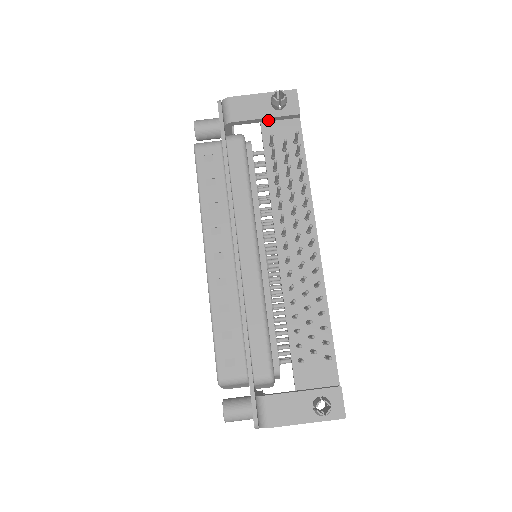
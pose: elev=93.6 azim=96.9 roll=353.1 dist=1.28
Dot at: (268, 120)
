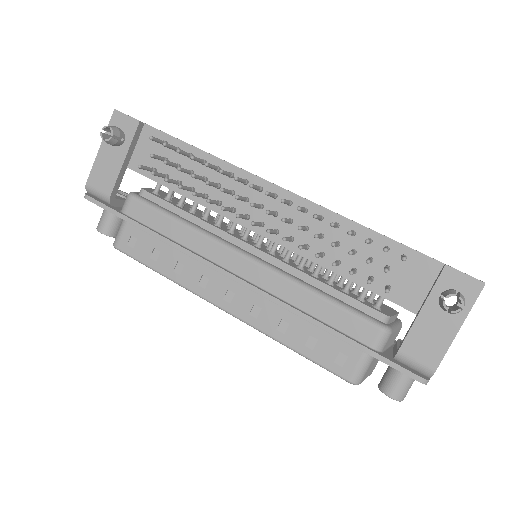
Dot at: (129, 158)
